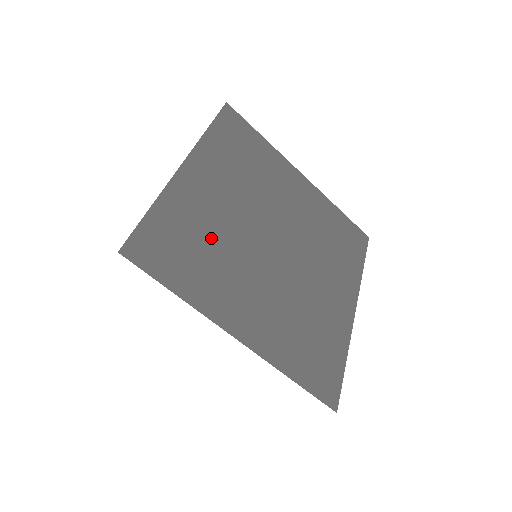
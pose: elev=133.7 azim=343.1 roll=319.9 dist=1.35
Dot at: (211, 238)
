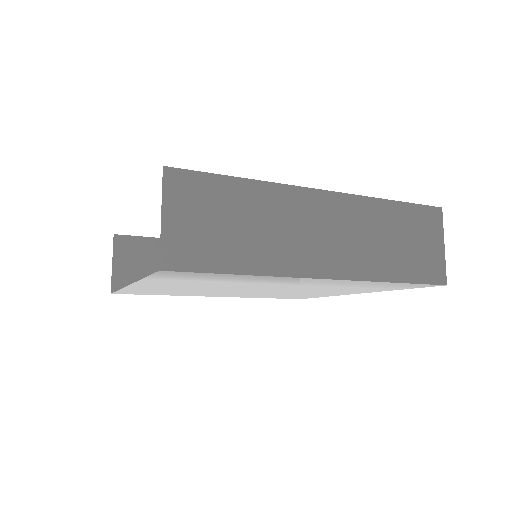
Dot at: occluded
